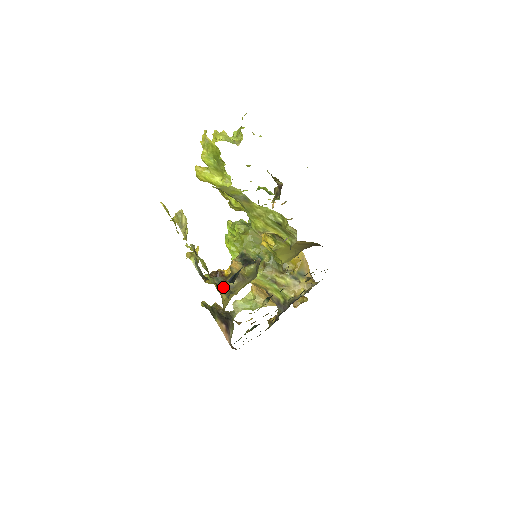
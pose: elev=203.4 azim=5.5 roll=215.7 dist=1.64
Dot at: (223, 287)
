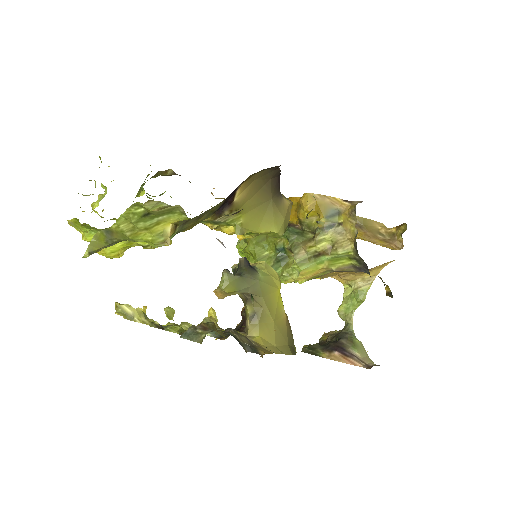
Dot at: (196, 336)
